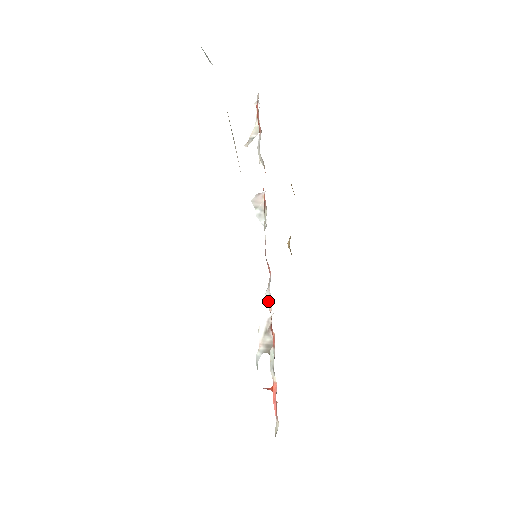
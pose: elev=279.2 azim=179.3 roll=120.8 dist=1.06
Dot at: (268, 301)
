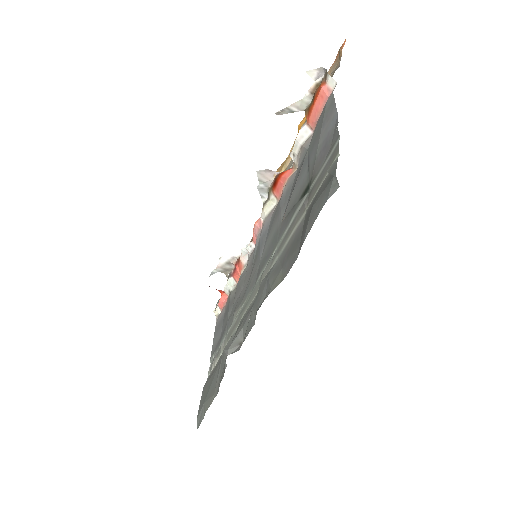
Dot at: (242, 255)
